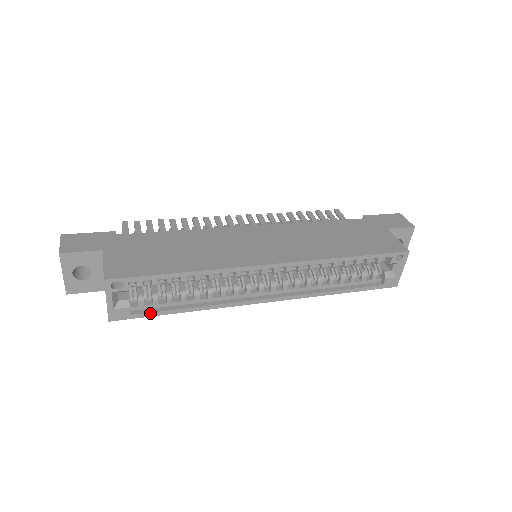
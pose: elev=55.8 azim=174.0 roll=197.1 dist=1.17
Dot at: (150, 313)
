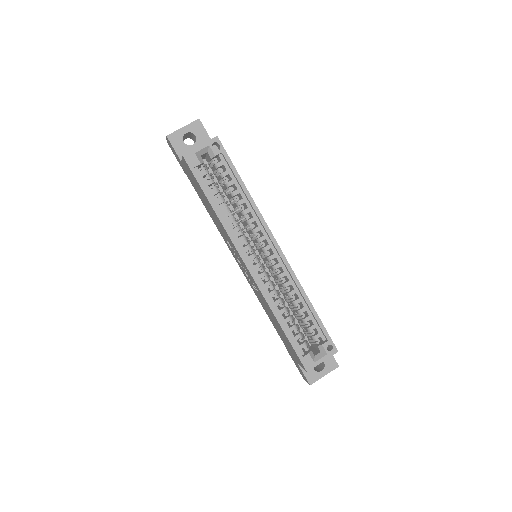
Dot at: (201, 181)
